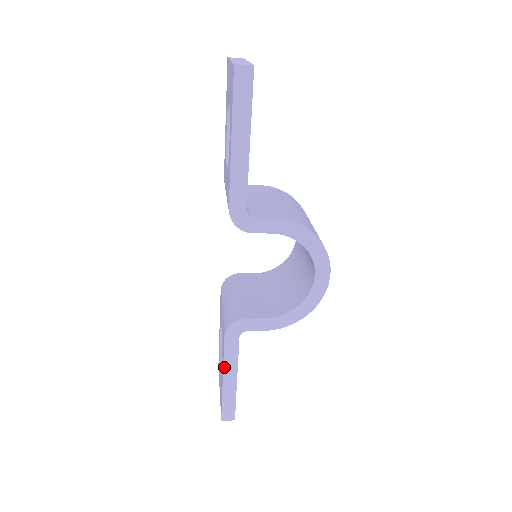
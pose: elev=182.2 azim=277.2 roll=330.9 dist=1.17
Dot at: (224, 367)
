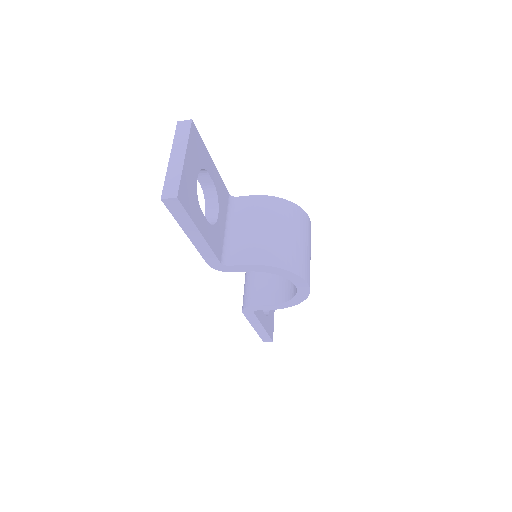
Dot at: (251, 323)
